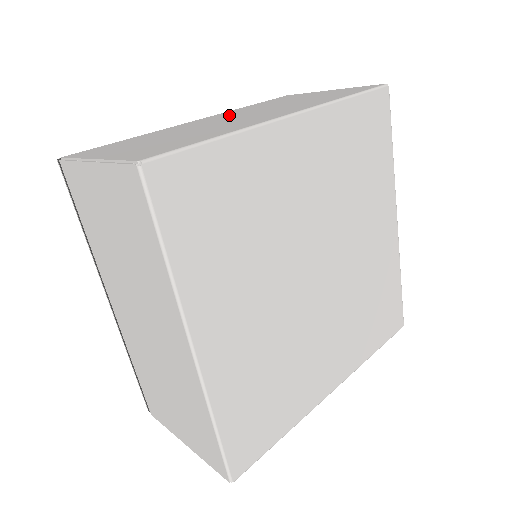
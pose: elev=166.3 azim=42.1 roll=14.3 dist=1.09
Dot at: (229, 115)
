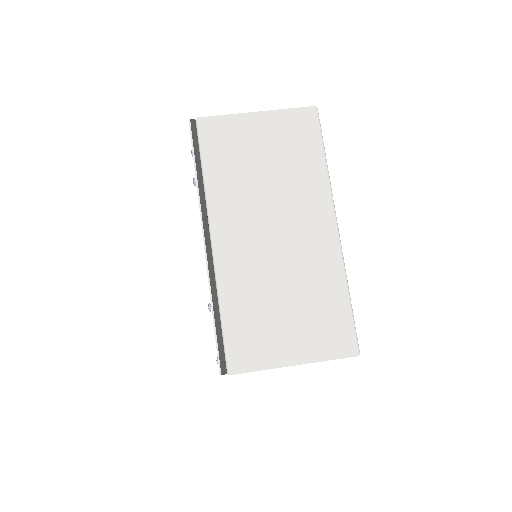
Dot at: (246, 221)
